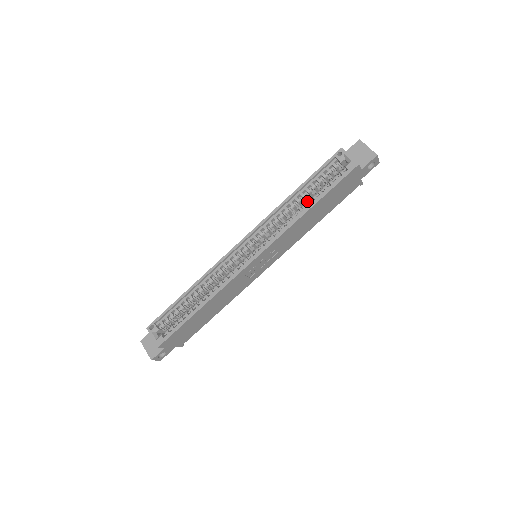
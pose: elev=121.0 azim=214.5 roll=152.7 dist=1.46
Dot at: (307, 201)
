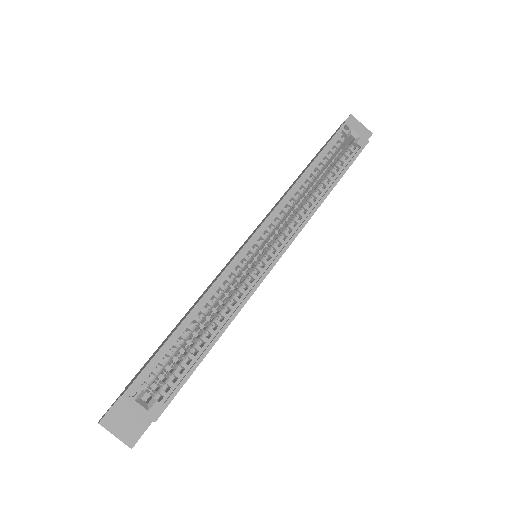
Dot at: (322, 182)
